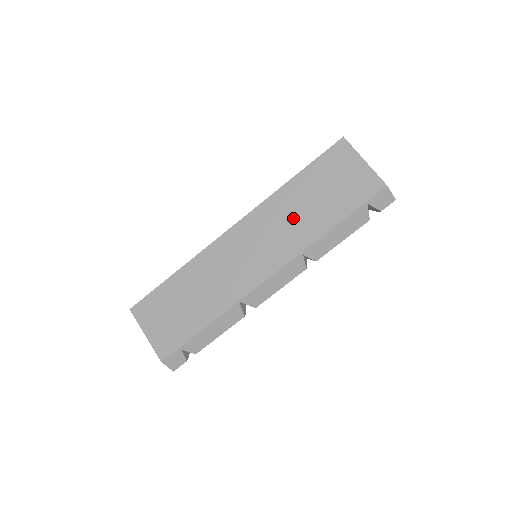
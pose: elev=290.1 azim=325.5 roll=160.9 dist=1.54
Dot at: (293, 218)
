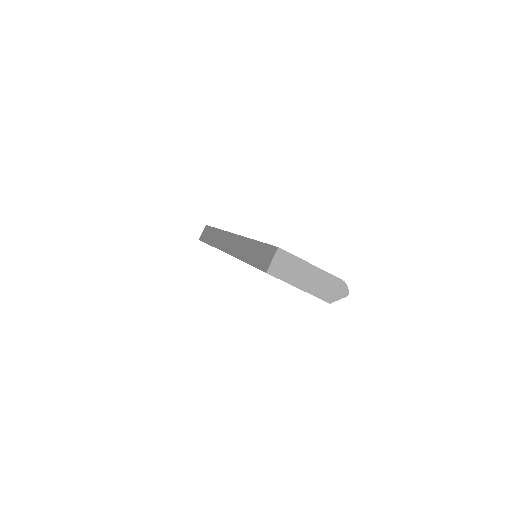
Dot at: occluded
